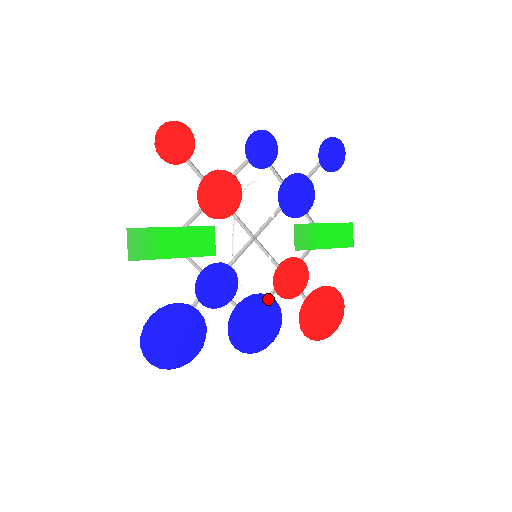
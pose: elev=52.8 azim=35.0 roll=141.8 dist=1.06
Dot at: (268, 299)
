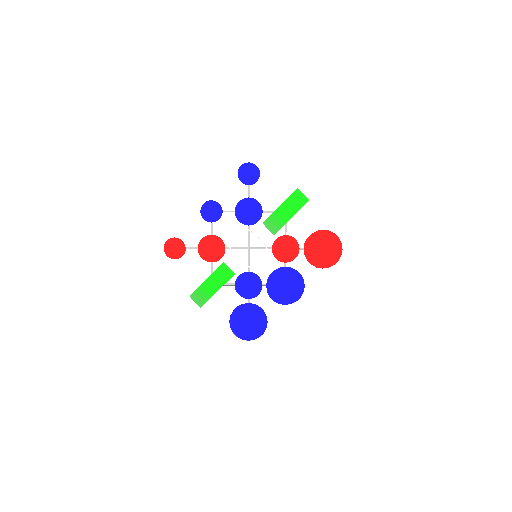
Dot at: (281, 270)
